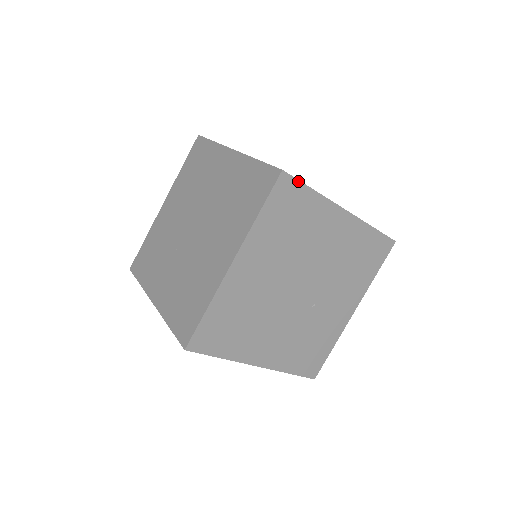
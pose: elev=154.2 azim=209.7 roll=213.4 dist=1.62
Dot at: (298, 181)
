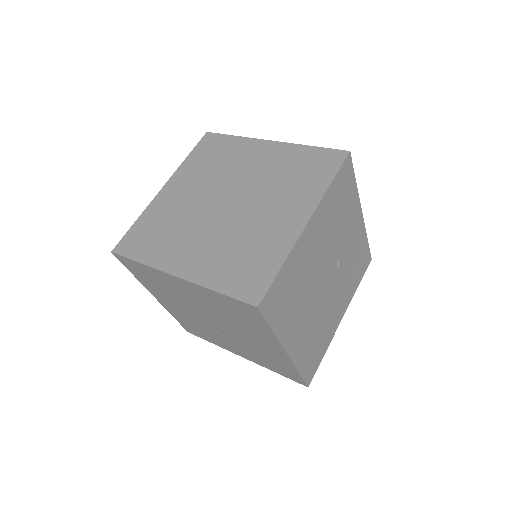
Dot at: (265, 319)
